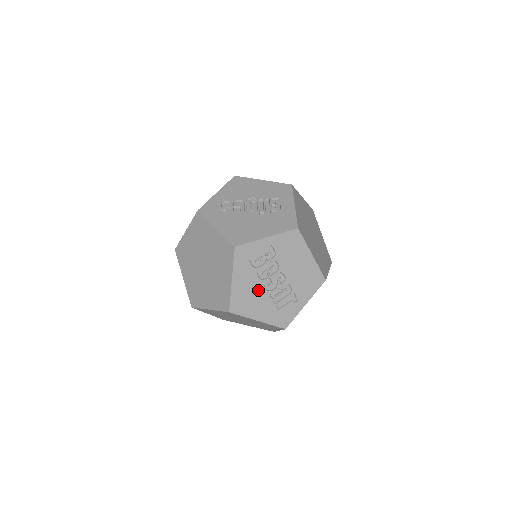
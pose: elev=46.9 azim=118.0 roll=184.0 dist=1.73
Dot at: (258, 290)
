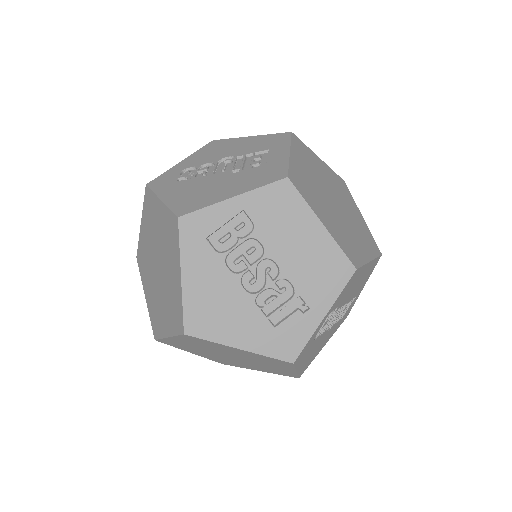
Dot at: (231, 292)
